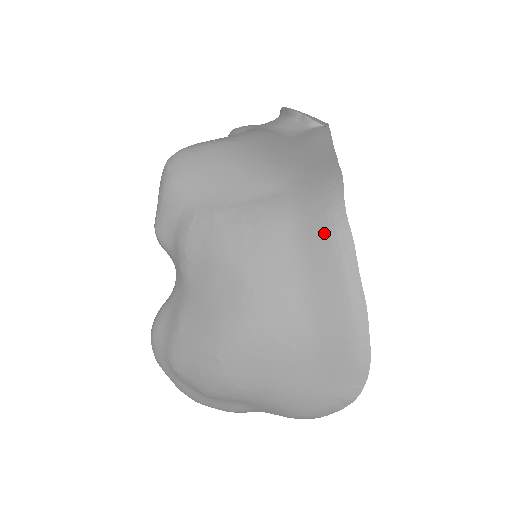
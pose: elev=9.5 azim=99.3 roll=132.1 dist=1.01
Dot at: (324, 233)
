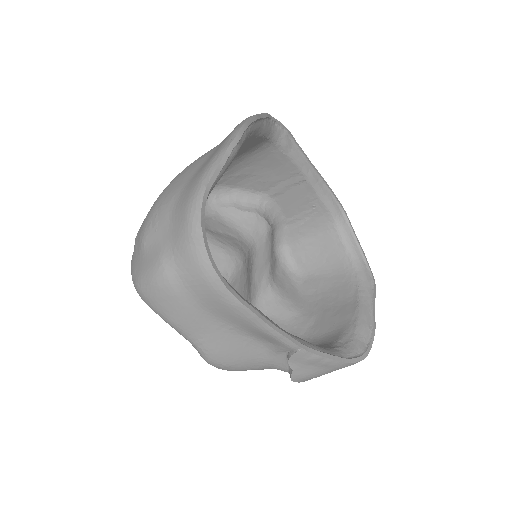
Dot at: occluded
